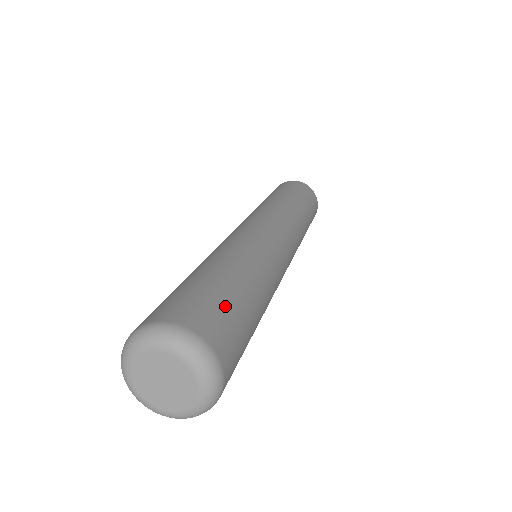
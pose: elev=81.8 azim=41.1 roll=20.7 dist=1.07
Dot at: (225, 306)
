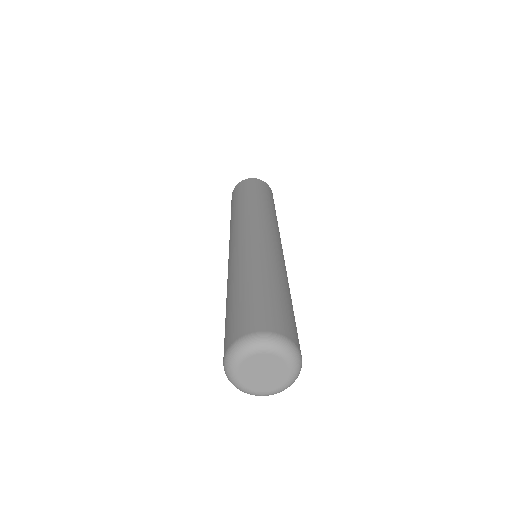
Dot at: (254, 304)
